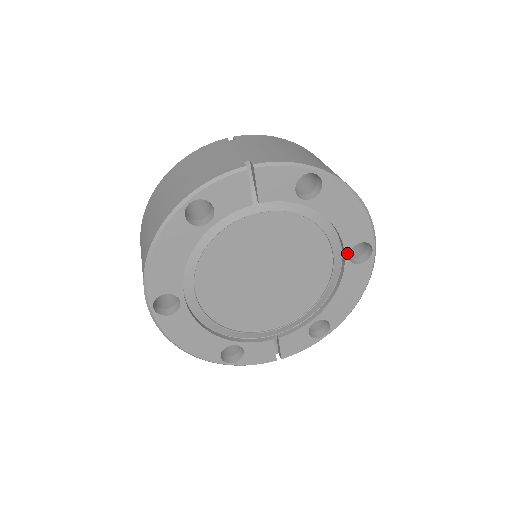
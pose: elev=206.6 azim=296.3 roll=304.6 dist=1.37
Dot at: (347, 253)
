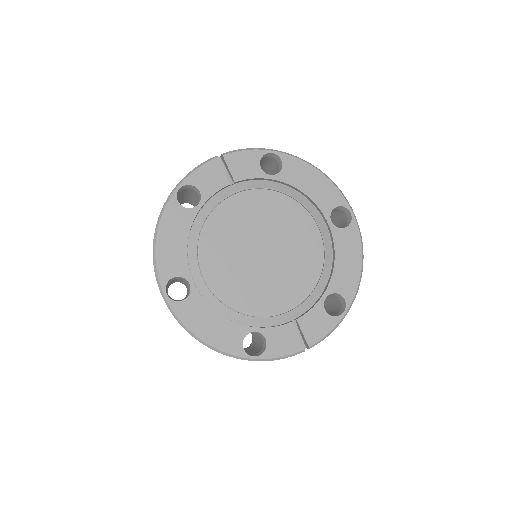
Dot at: (328, 219)
